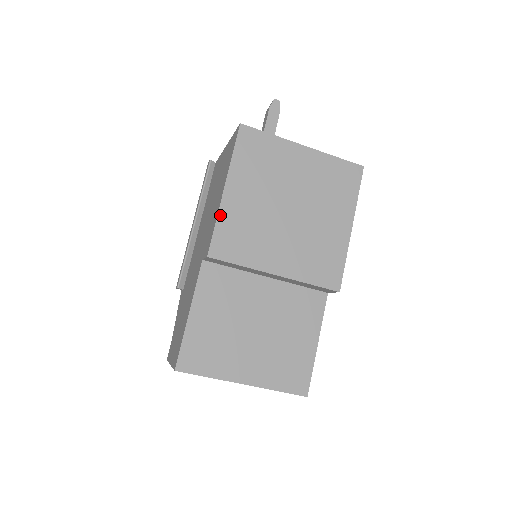
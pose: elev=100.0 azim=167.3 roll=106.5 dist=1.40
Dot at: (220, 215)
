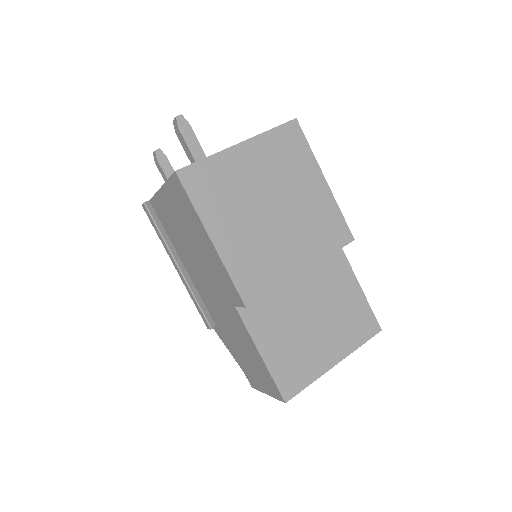
Dot at: (227, 266)
